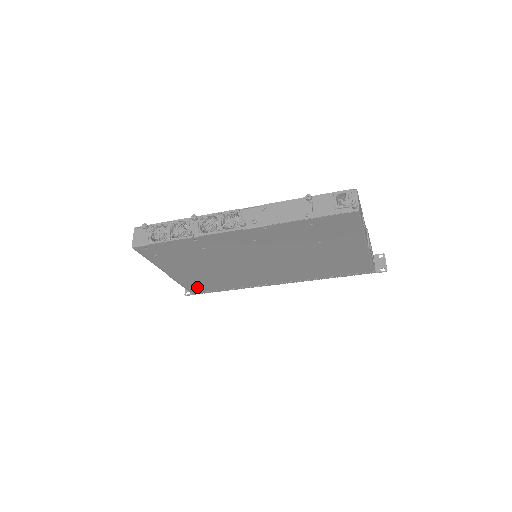
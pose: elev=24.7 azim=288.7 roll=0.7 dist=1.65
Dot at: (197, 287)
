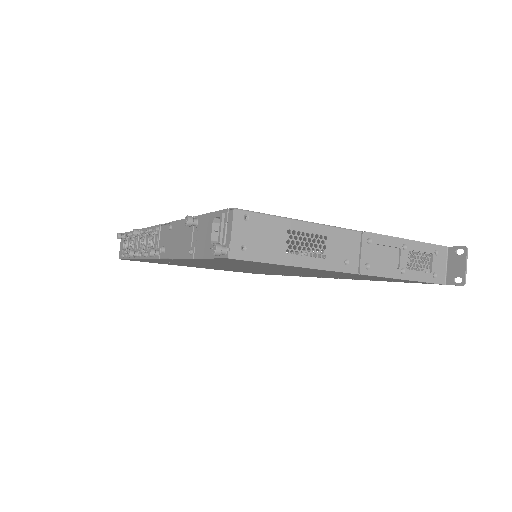
Dot at: (246, 272)
